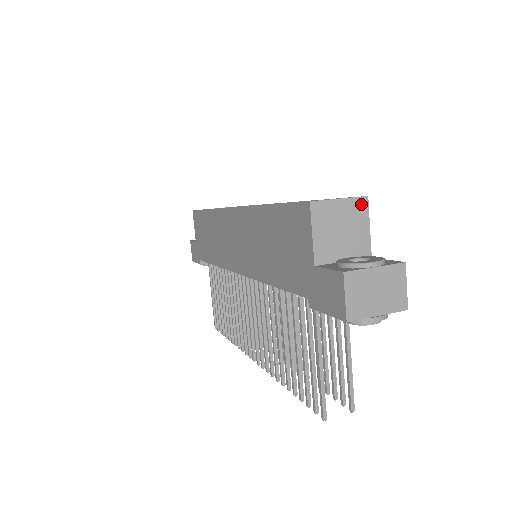
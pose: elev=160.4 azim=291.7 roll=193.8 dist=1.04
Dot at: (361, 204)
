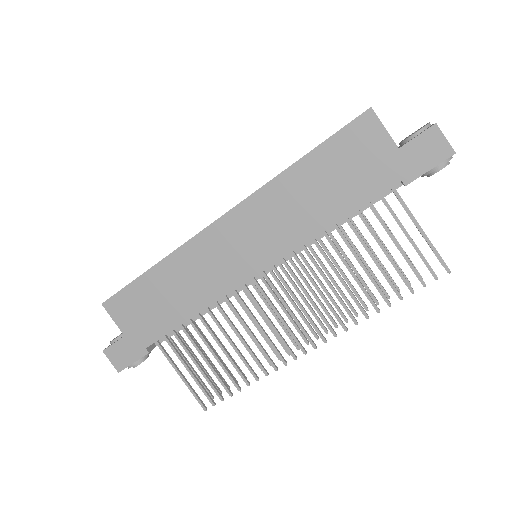
Dot at: occluded
